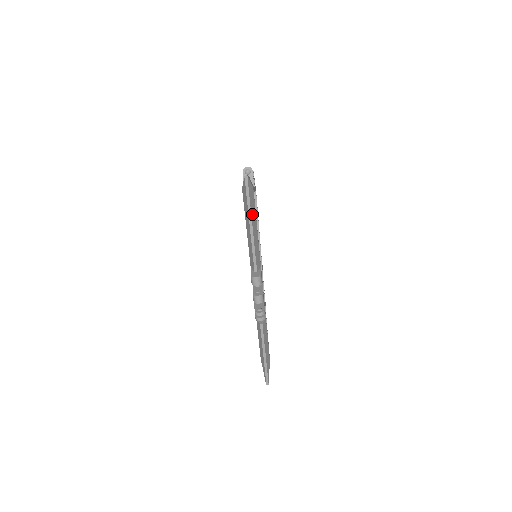
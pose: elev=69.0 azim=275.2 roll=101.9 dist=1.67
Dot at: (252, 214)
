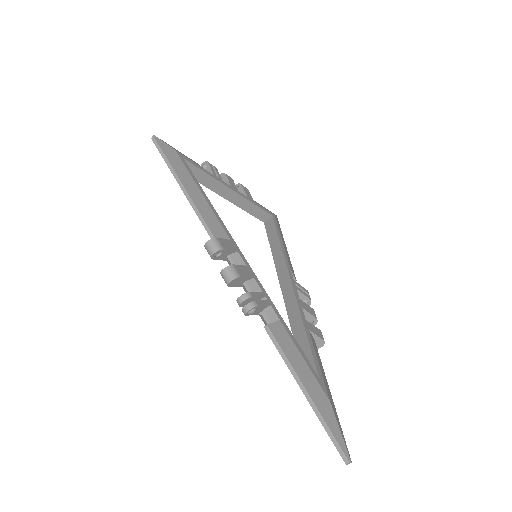
Dot at: (179, 173)
